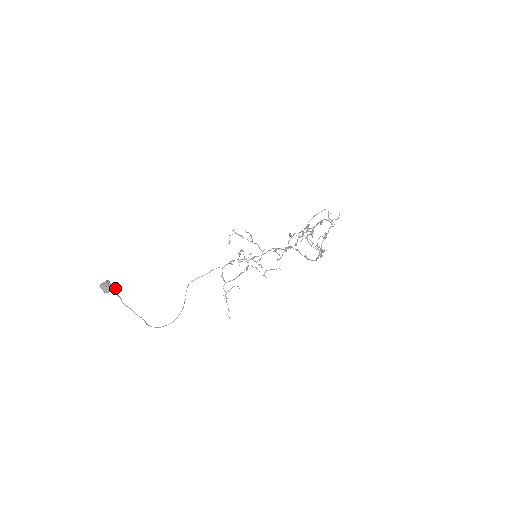
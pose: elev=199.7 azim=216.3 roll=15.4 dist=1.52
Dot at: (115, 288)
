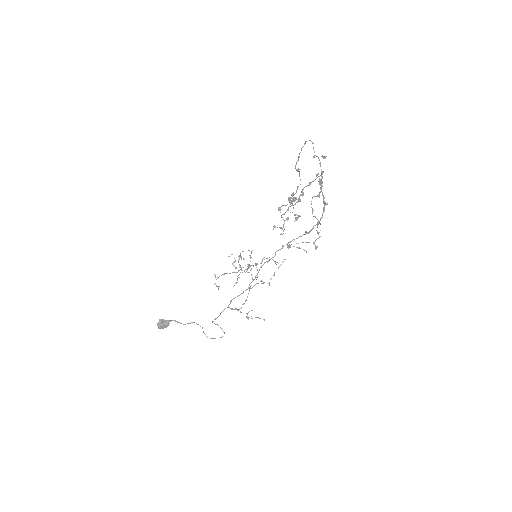
Dot at: occluded
